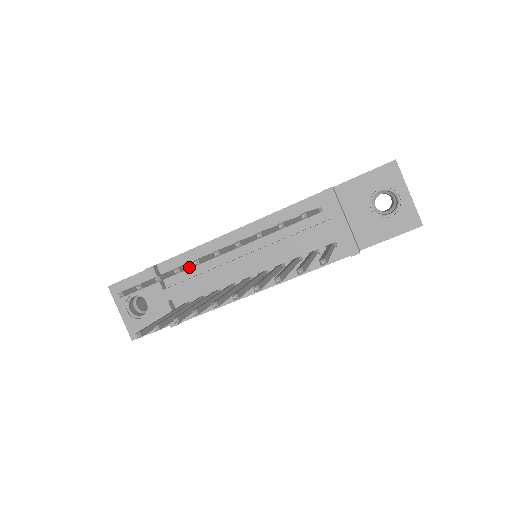
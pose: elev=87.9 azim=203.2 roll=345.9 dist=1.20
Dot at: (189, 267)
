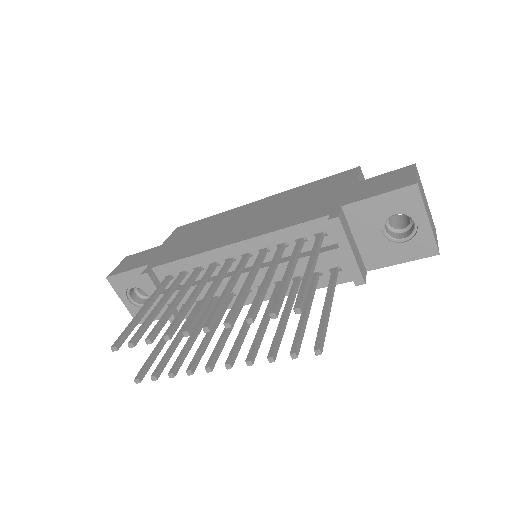
Dot at: (180, 321)
